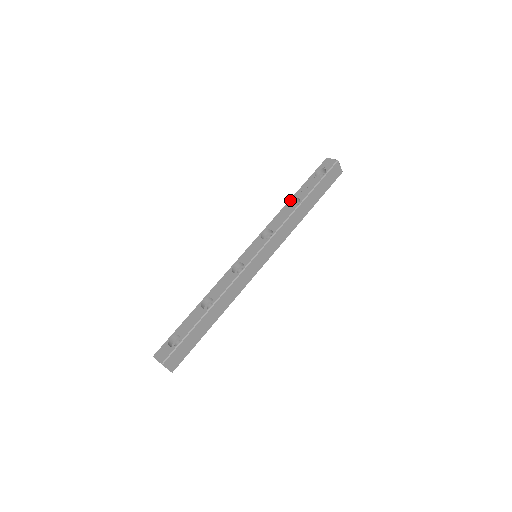
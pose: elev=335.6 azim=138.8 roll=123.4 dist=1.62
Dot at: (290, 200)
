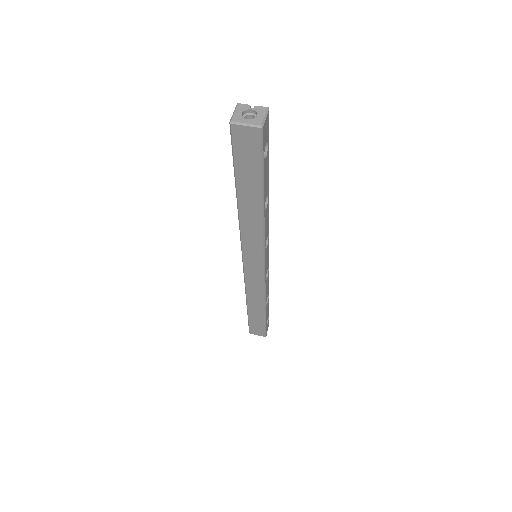
Dot at: occluded
